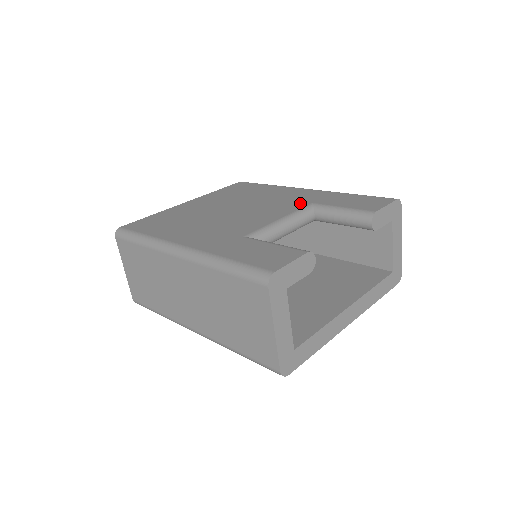
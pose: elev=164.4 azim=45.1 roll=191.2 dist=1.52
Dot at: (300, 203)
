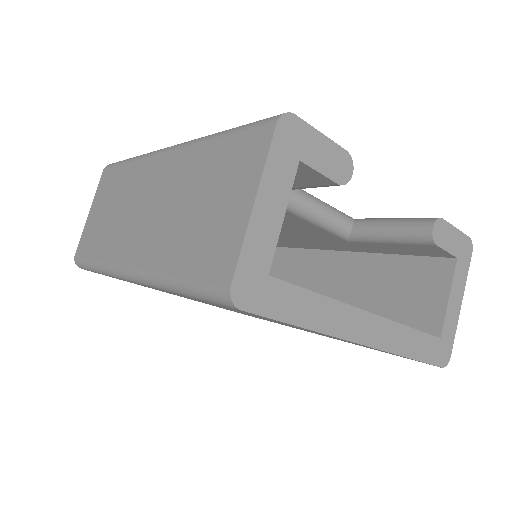
Dot at: occluded
